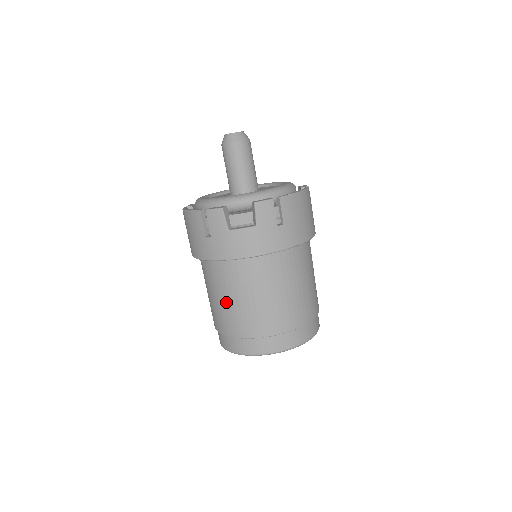
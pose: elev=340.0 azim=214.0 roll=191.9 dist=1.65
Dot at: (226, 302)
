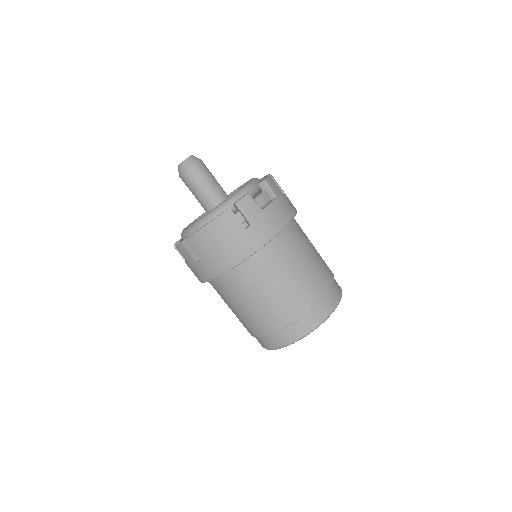
Dot at: (286, 283)
